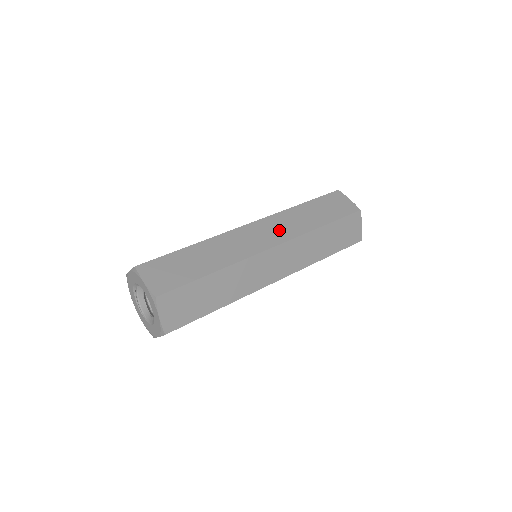
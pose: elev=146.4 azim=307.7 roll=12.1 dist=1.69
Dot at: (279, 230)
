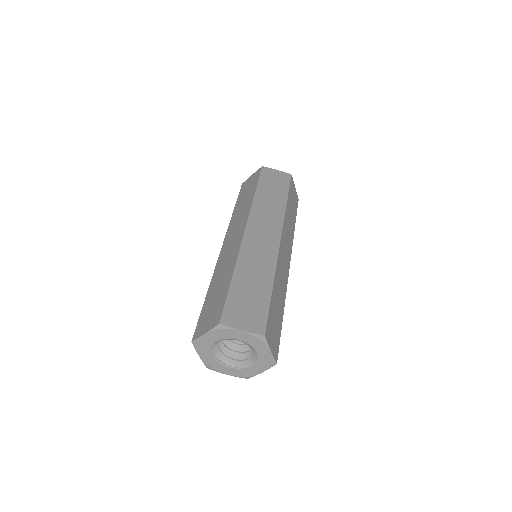
Dot at: (268, 222)
